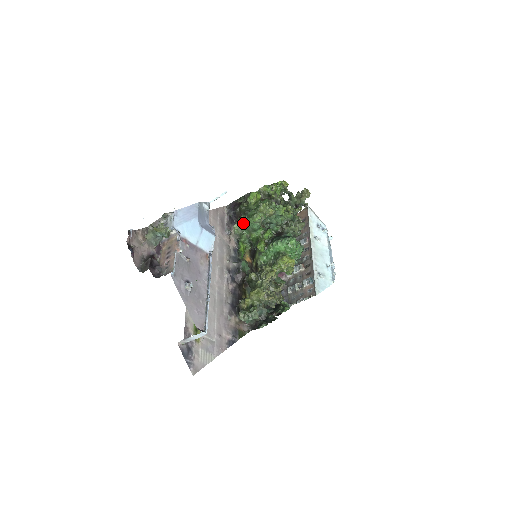
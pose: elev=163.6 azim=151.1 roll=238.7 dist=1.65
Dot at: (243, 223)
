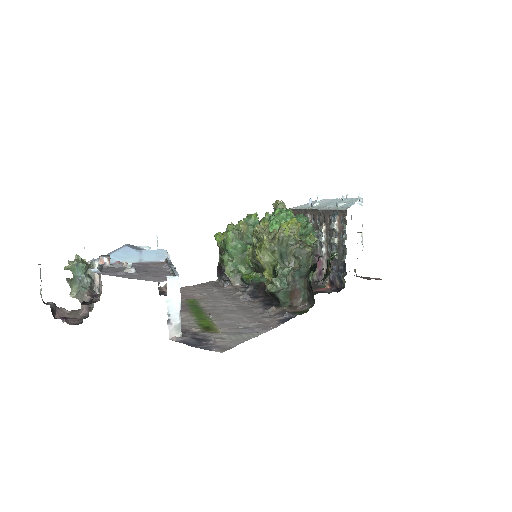
Dot at: (229, 261)
